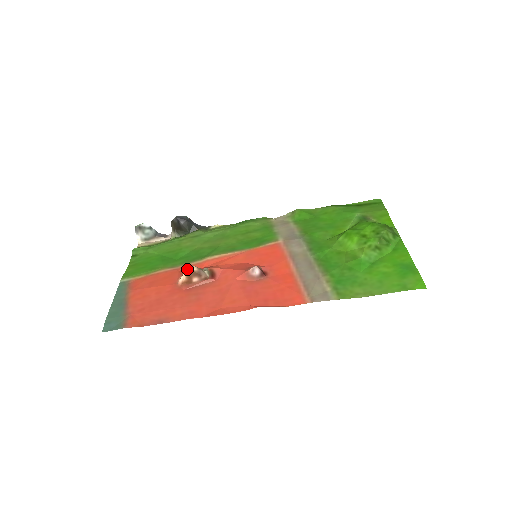
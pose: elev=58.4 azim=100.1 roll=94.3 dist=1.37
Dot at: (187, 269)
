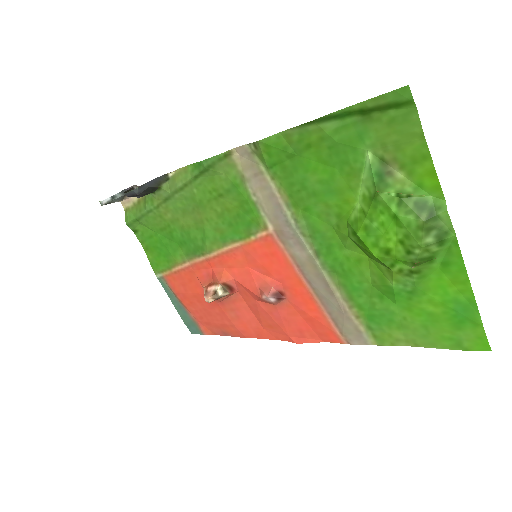
Dot at: occluded
